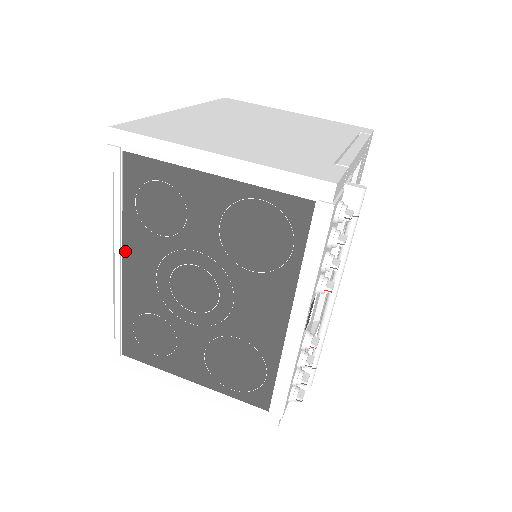
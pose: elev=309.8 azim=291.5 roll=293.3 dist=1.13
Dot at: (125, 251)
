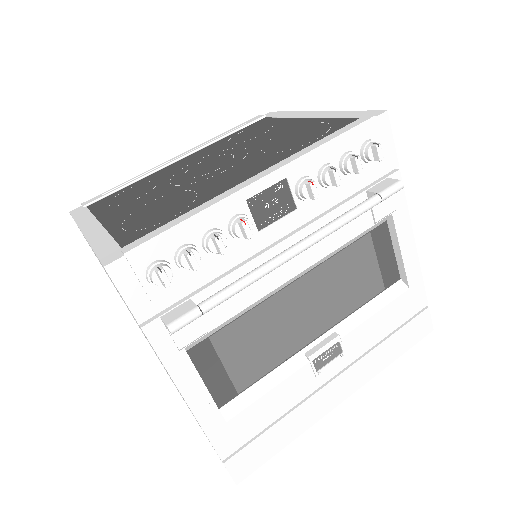
Dot at: (196, 153)
